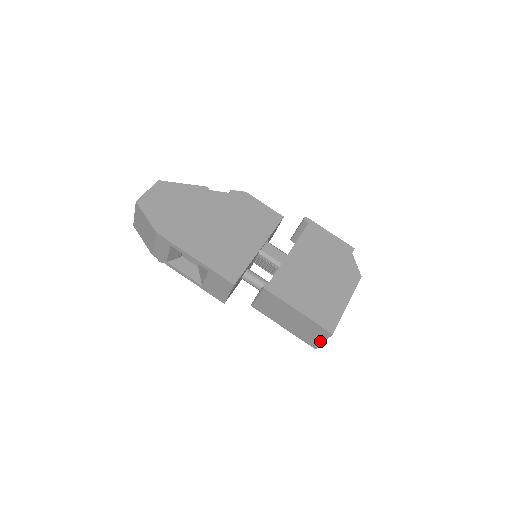
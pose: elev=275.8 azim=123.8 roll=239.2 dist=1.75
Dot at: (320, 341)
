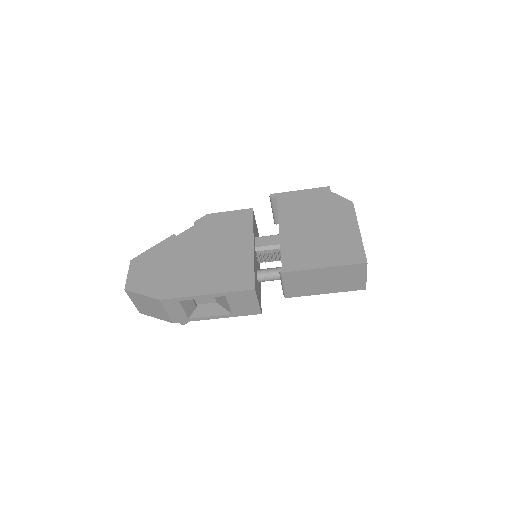
Dot at: (363, 278)
